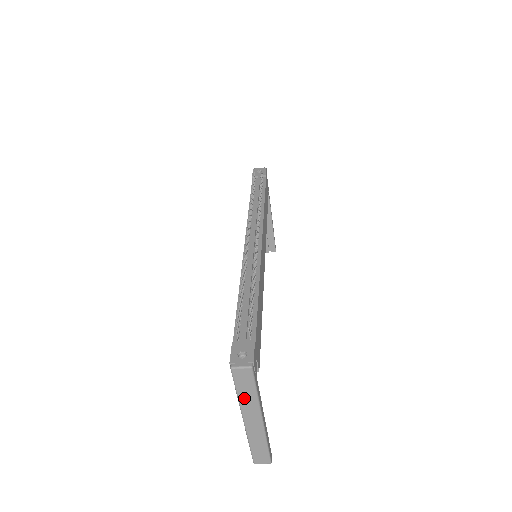
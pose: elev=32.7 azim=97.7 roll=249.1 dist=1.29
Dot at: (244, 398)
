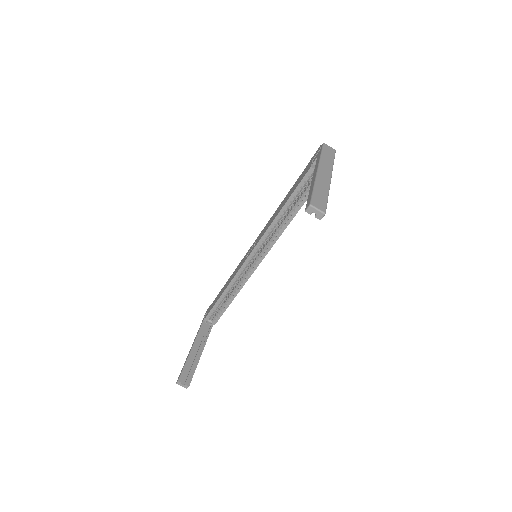
Dot at: (325, 159)
